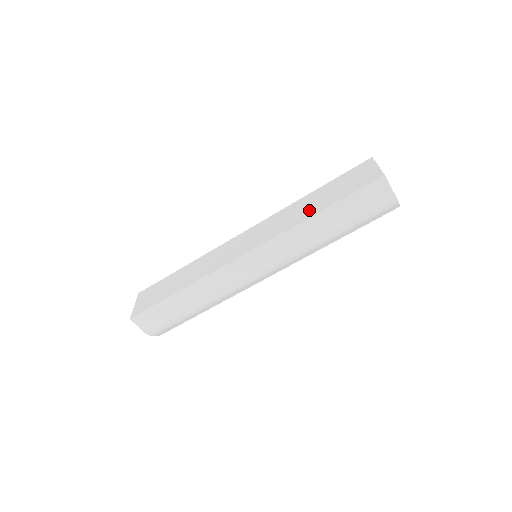
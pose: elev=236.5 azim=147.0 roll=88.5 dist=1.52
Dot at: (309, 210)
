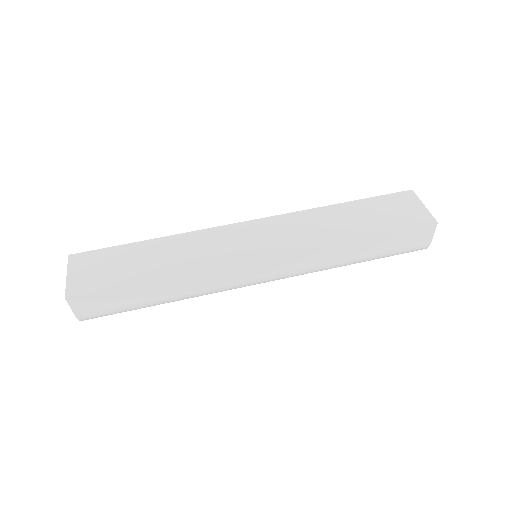
Dot at: (346, 229)
